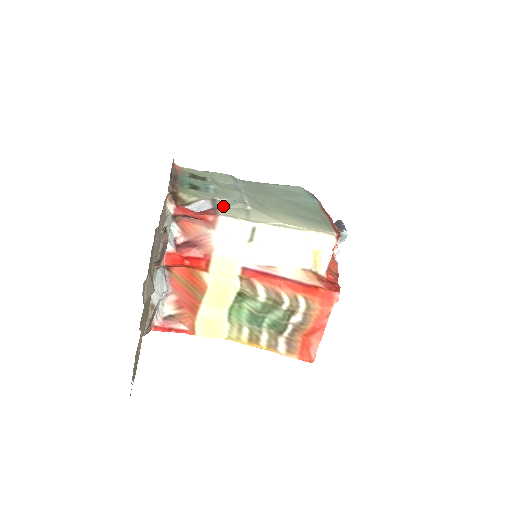
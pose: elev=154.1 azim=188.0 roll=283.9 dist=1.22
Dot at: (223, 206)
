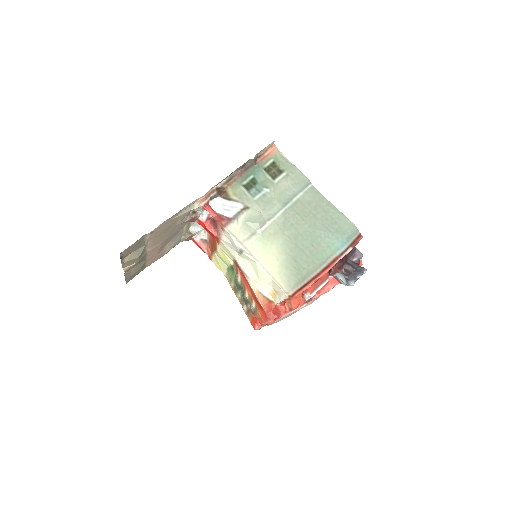
Dot at: (243, 219)
